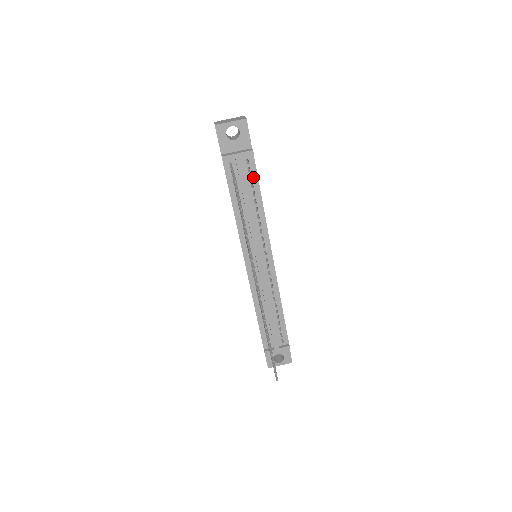
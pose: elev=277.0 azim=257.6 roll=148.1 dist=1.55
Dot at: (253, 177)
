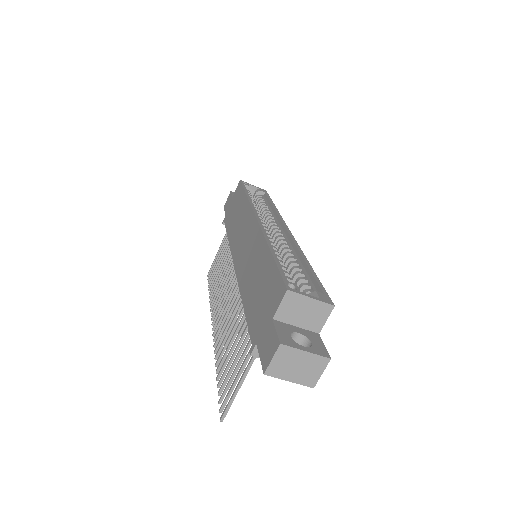
Dot at: occluded
